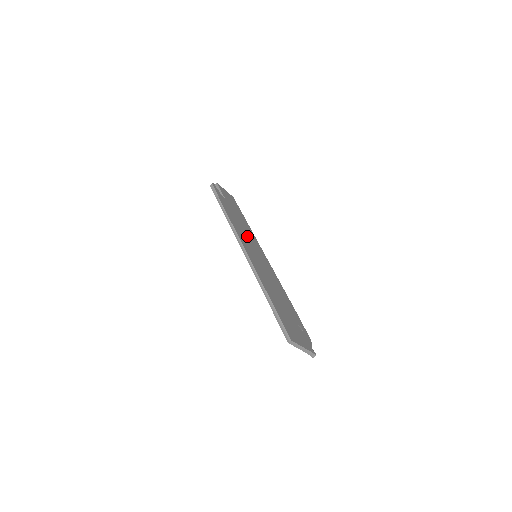
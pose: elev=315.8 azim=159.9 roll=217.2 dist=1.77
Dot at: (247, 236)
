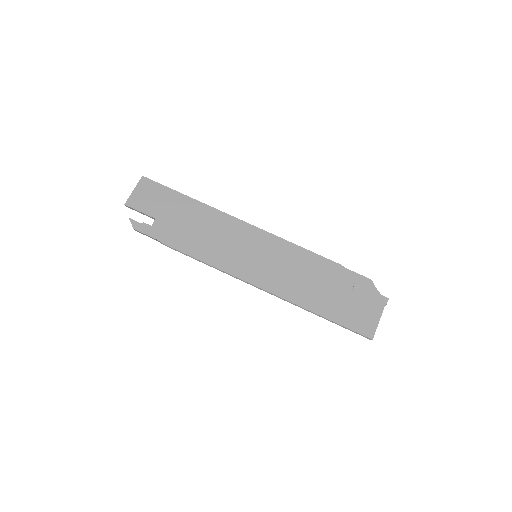
Dot at: (225, 242)
